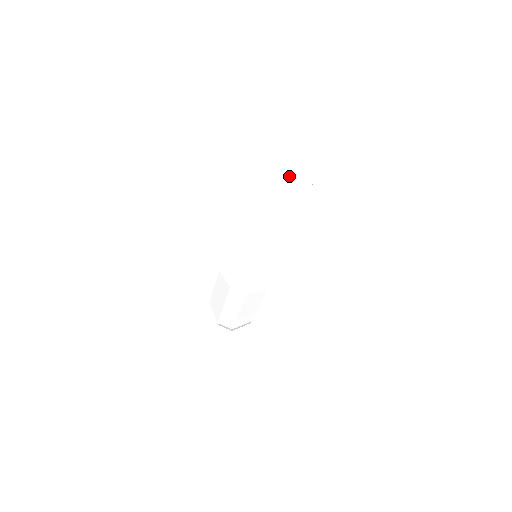
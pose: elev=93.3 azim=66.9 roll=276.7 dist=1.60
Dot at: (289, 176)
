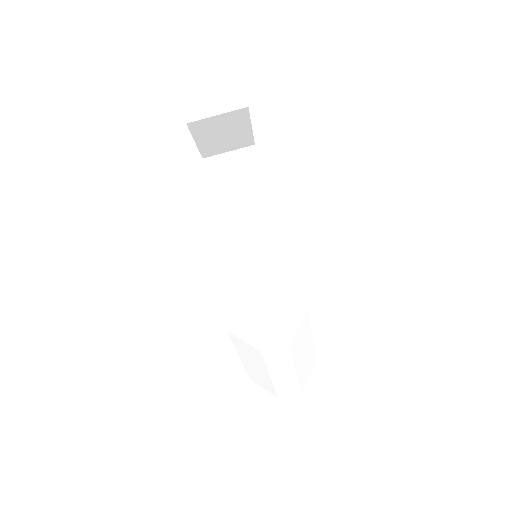
Dot at: (281, 359)
